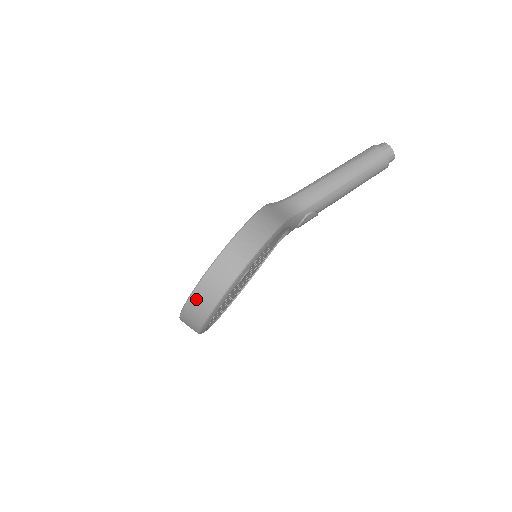
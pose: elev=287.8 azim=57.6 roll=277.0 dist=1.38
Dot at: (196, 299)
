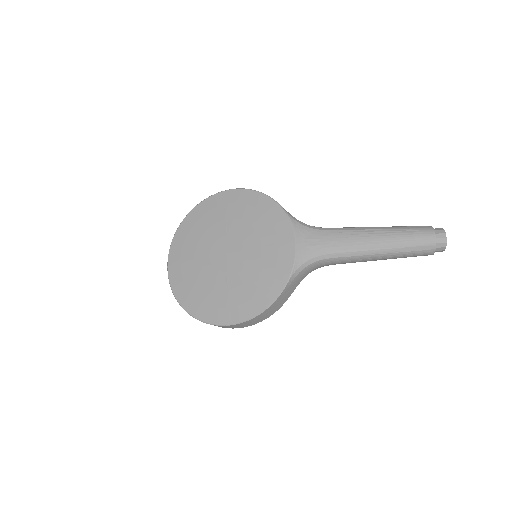
Dot at: occluded
